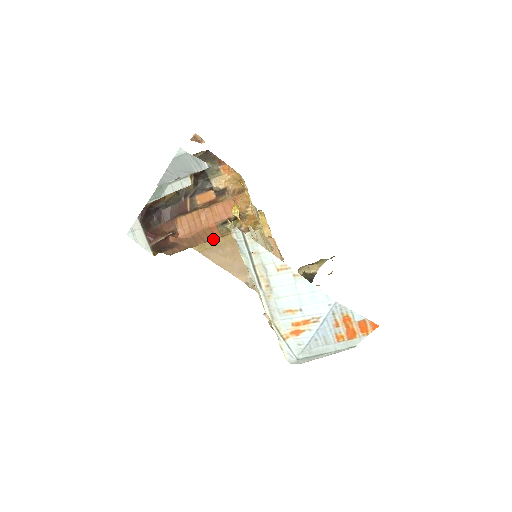
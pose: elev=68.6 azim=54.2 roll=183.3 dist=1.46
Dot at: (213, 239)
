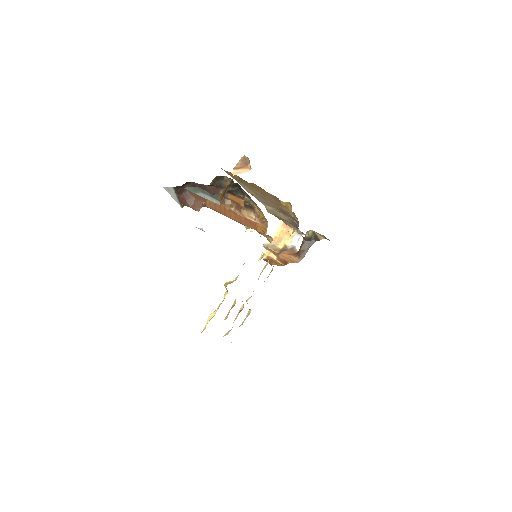
Dot at: occluded
